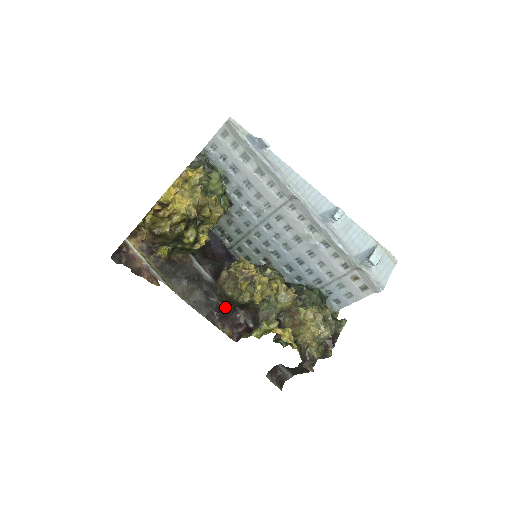
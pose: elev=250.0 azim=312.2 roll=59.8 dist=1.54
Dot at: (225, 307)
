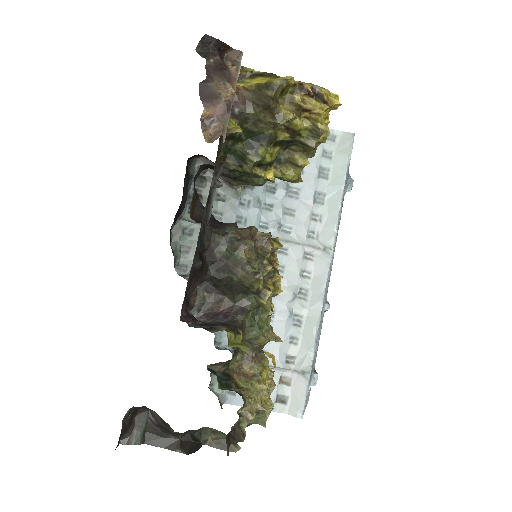
Dot at: (205, 265)
